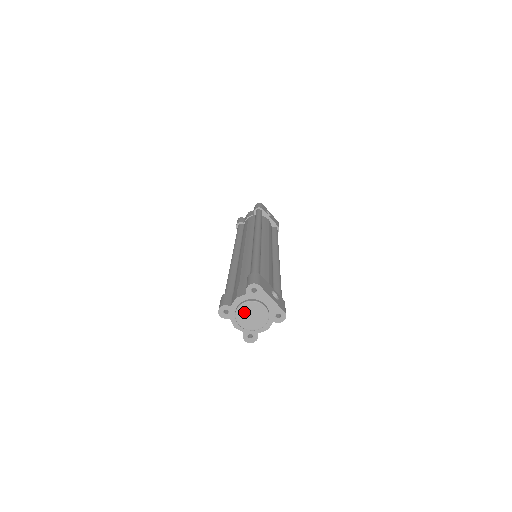
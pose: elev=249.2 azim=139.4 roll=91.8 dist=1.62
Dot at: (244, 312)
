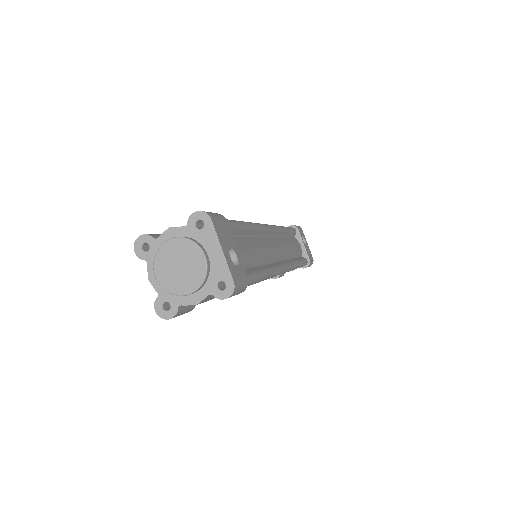
Dot at: (170, 254)
